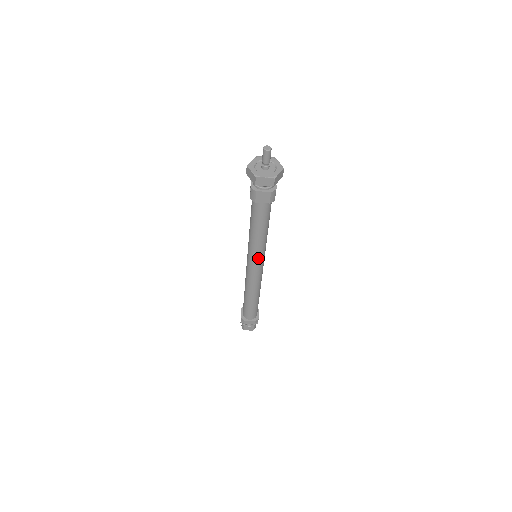
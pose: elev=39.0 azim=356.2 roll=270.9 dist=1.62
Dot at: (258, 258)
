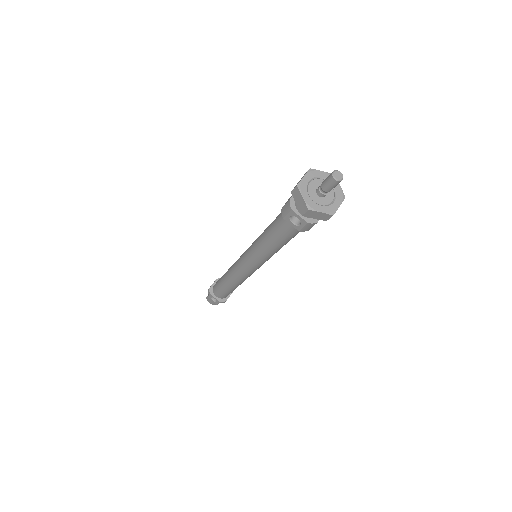
Dot at: occluded
